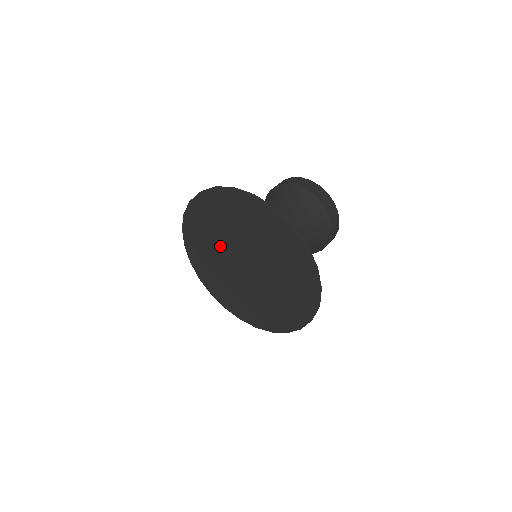
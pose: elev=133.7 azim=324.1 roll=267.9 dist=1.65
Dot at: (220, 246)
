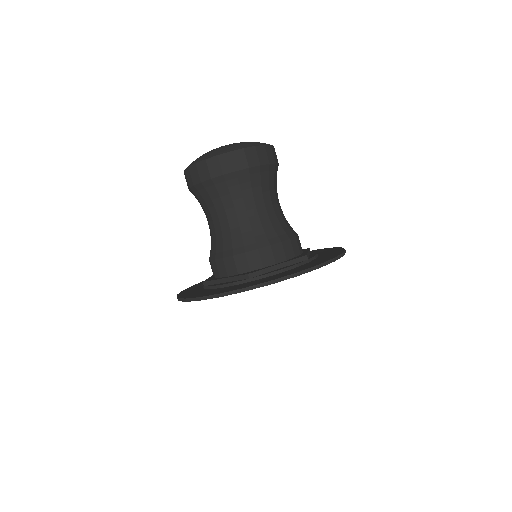
Dot at: occluded
